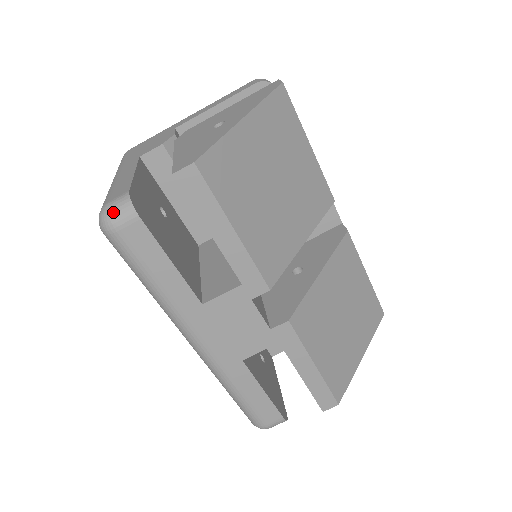
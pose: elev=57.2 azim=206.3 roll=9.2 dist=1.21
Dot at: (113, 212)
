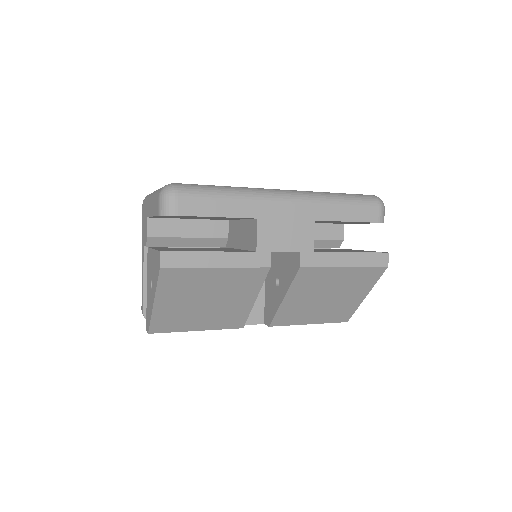
Dot at: occluded
